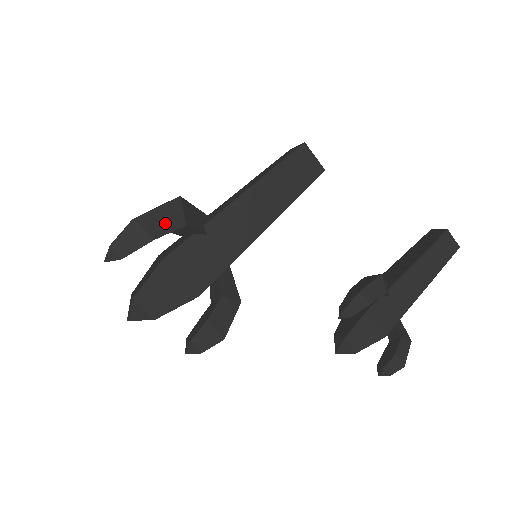
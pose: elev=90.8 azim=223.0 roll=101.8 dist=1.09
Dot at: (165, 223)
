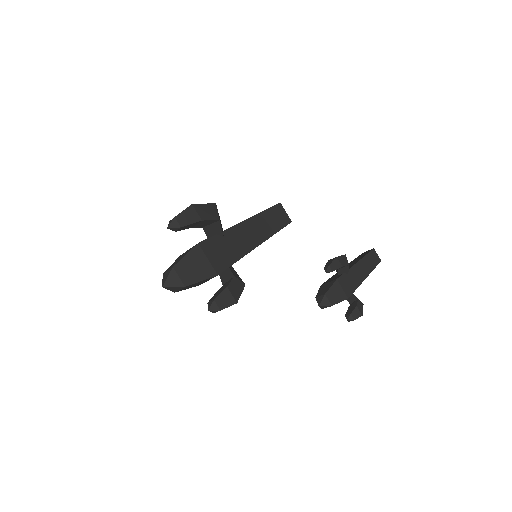
Dot at: (208, 214)
